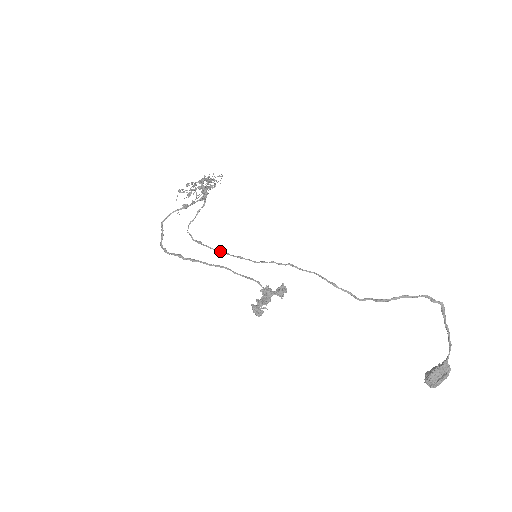
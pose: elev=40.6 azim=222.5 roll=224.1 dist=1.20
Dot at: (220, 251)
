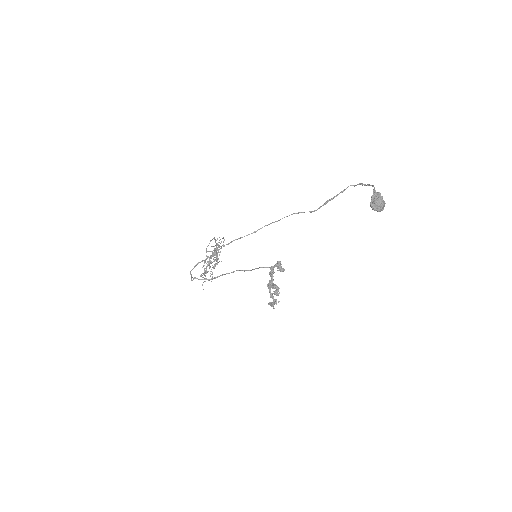
Dot at: (228, 243)
